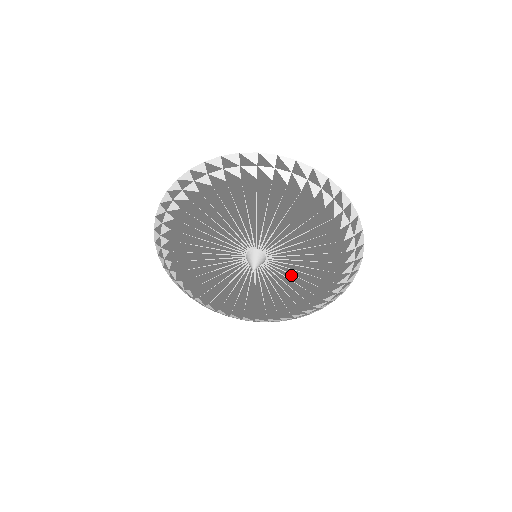
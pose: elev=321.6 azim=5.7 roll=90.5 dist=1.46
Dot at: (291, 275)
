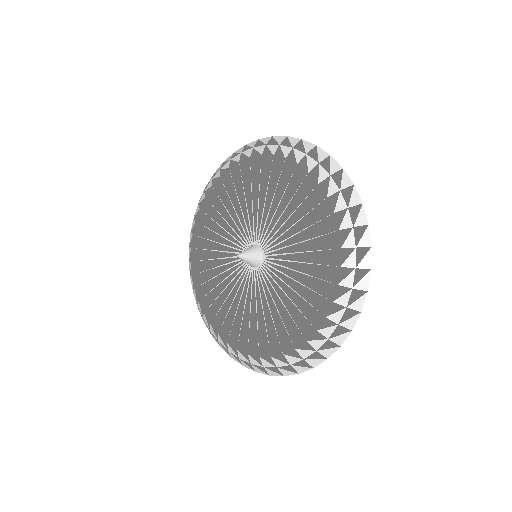
Dot at: (256, 303)
